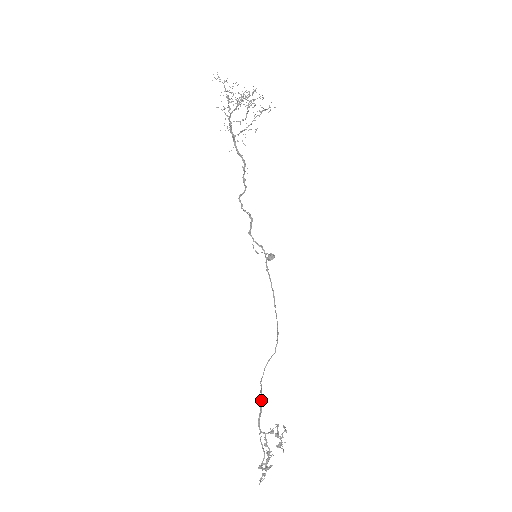
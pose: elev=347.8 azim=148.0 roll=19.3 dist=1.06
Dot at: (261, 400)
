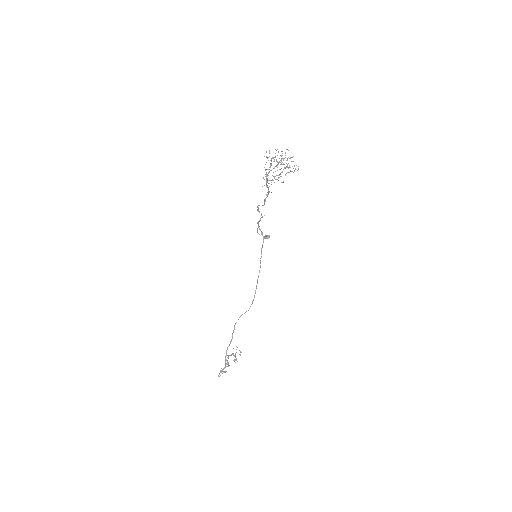
Dot at: (232, 337)
